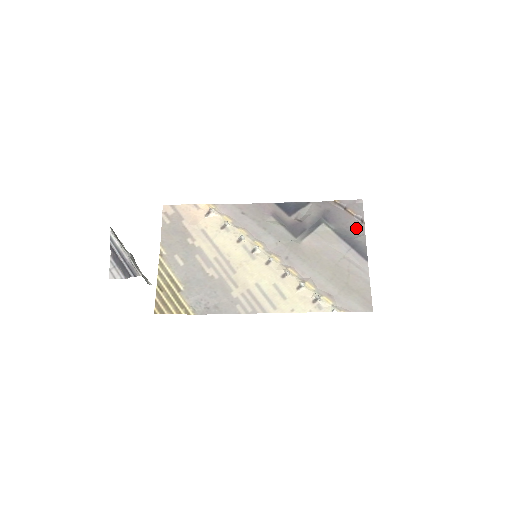
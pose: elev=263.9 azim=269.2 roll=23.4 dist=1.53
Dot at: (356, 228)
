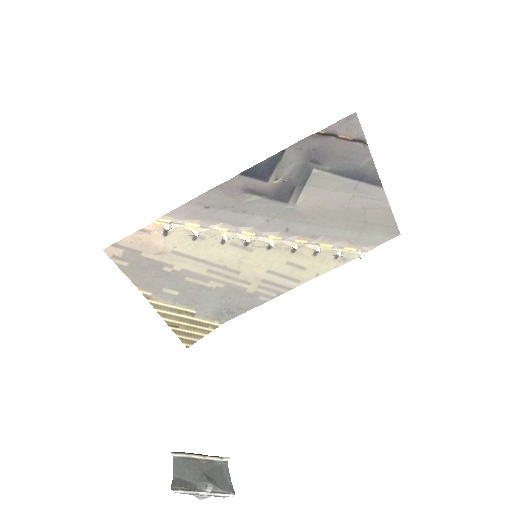
Dot at: (358, 154)
